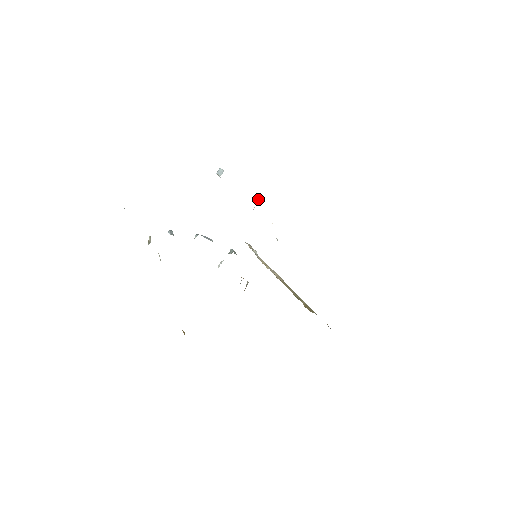
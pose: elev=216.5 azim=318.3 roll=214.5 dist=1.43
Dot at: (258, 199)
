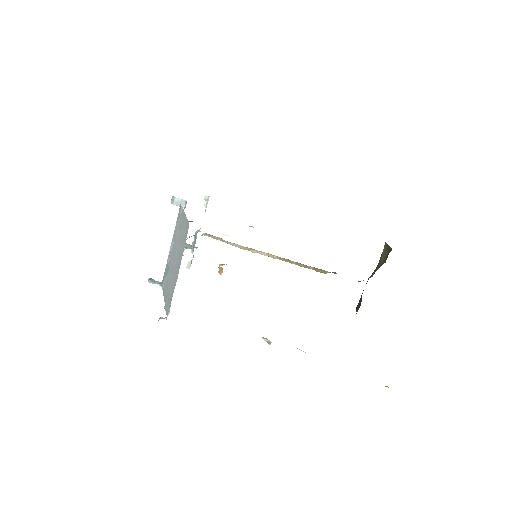
Dot at: (206, 197)
